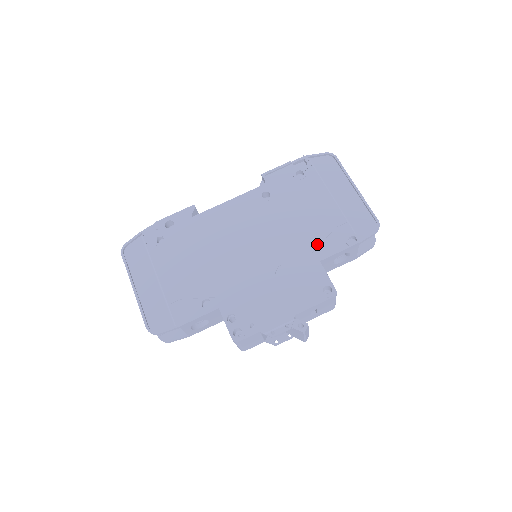
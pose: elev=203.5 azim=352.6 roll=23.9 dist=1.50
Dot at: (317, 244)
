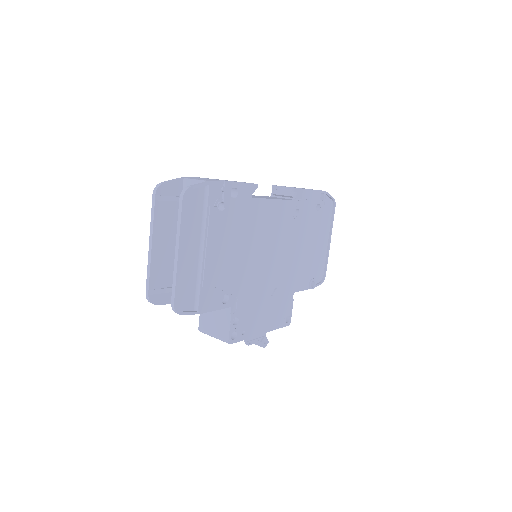
Dot at: (299, 278)
